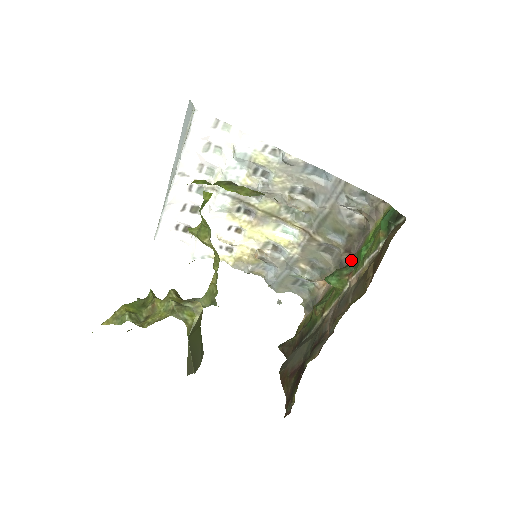
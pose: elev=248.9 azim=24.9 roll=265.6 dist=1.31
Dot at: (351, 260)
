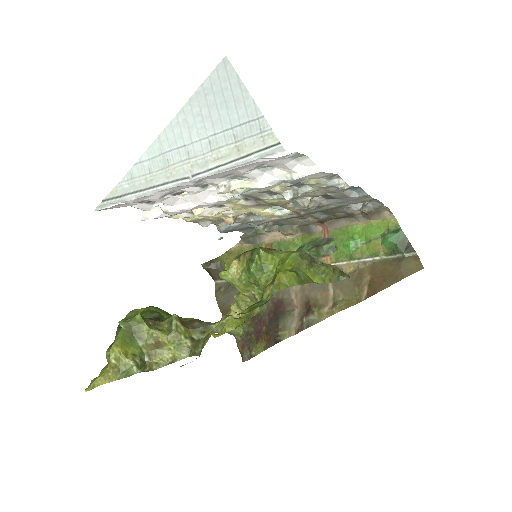
Dot at: (325, 235)
